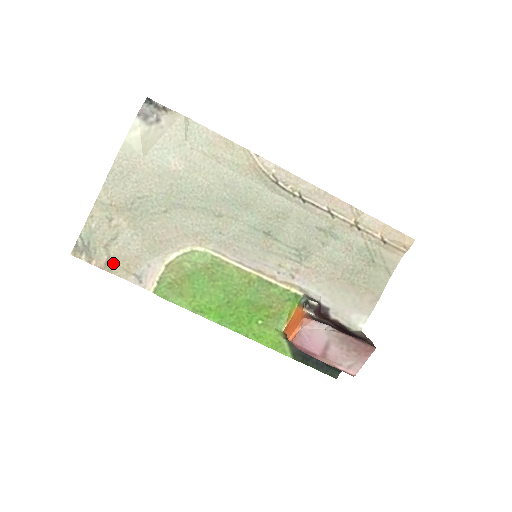
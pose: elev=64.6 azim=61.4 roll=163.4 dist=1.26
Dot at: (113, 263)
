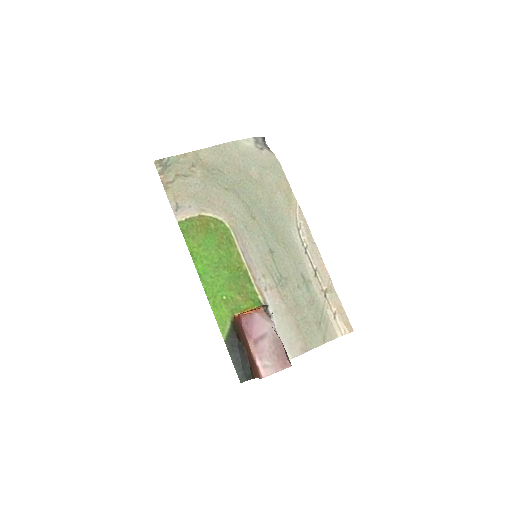
Dot at: (172, 187)
